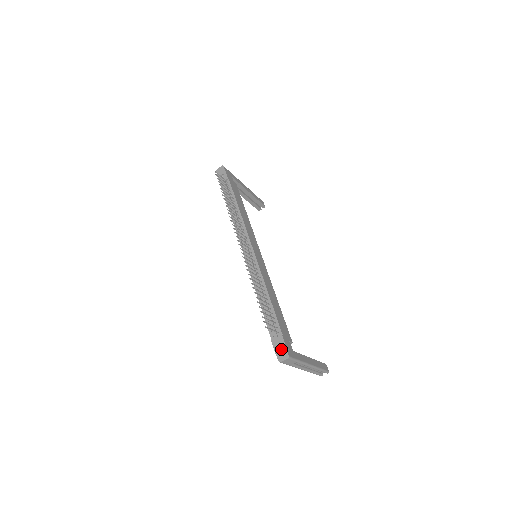
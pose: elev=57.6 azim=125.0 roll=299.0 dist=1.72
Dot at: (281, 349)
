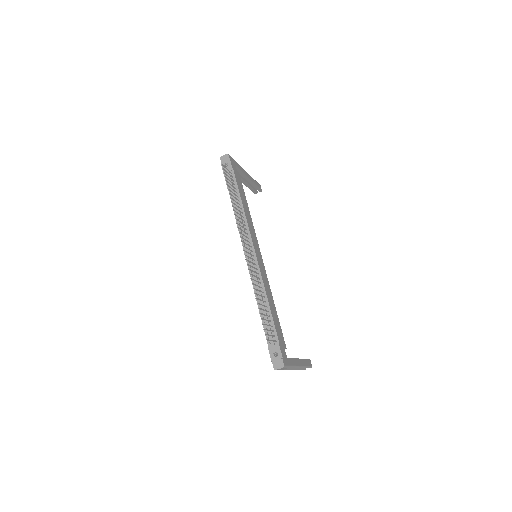
Dot at: (277, 358)
